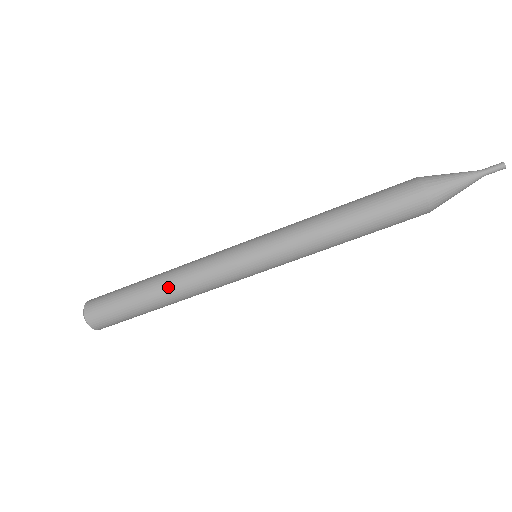
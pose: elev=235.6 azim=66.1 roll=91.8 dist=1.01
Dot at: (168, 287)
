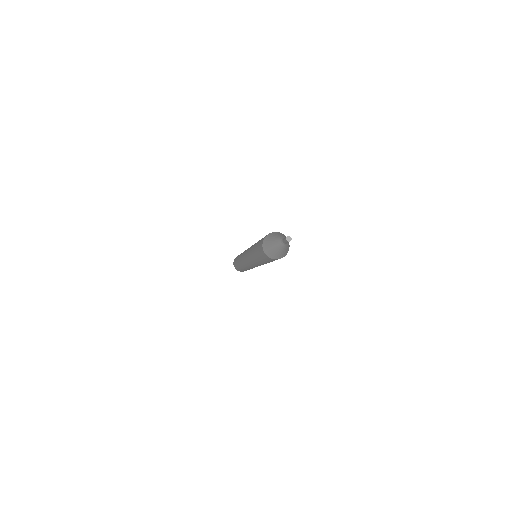
Dot at: (239, 261)
